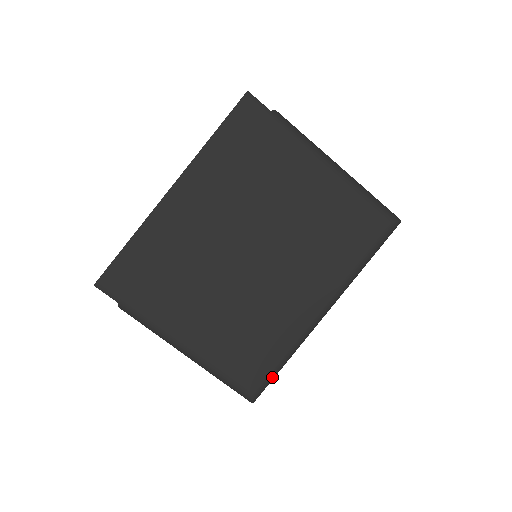
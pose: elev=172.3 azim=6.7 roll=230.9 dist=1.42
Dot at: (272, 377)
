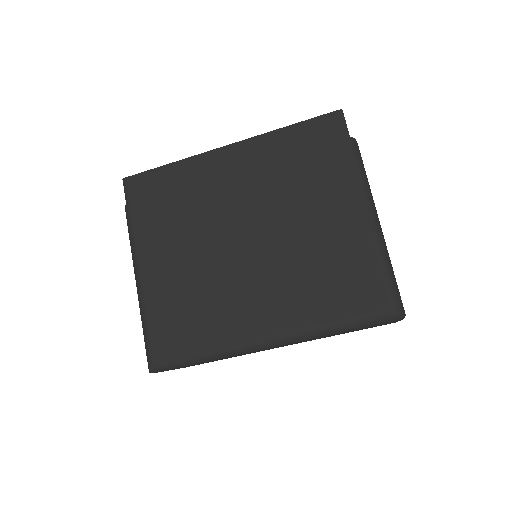
Dot at: (180, 362)
